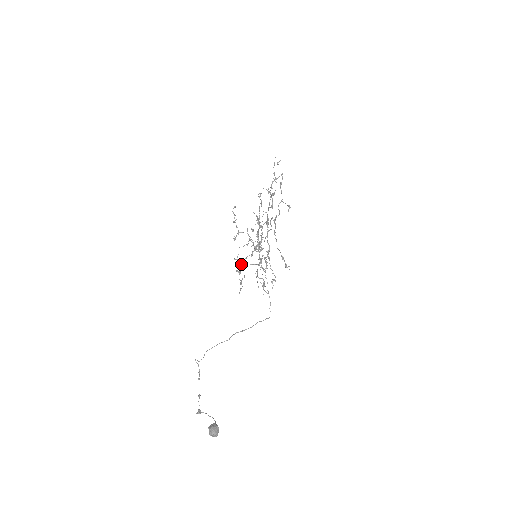
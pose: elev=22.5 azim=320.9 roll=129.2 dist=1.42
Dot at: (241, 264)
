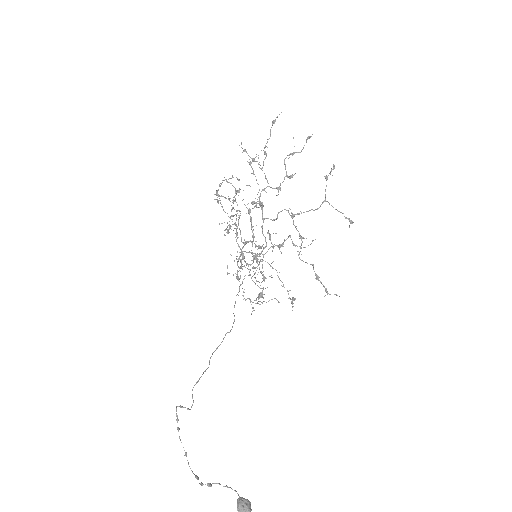
Dot at: (255, 273)
